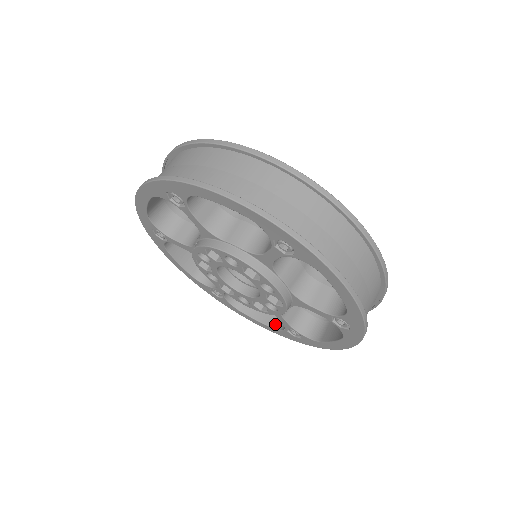
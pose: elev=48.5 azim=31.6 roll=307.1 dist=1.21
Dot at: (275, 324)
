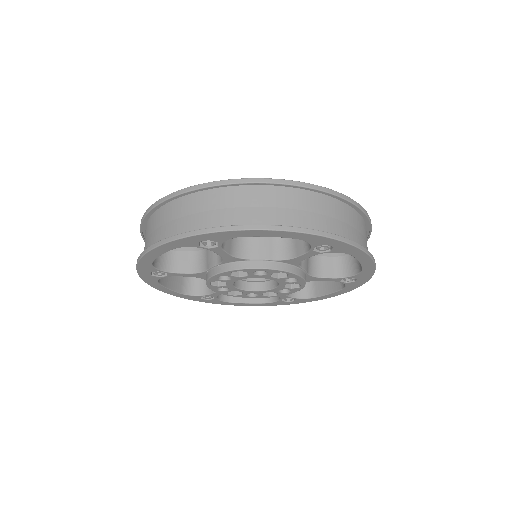
Dot at: (341, 285)
